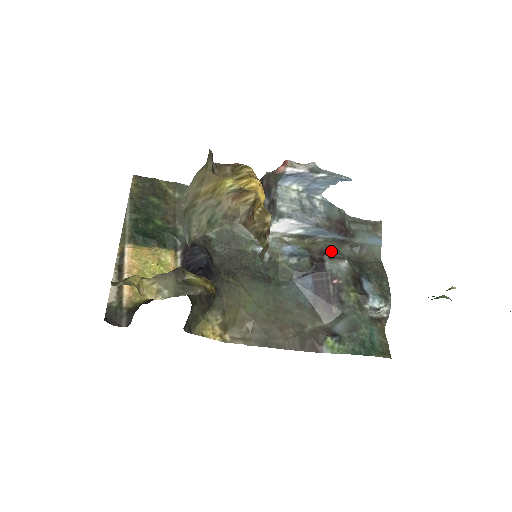
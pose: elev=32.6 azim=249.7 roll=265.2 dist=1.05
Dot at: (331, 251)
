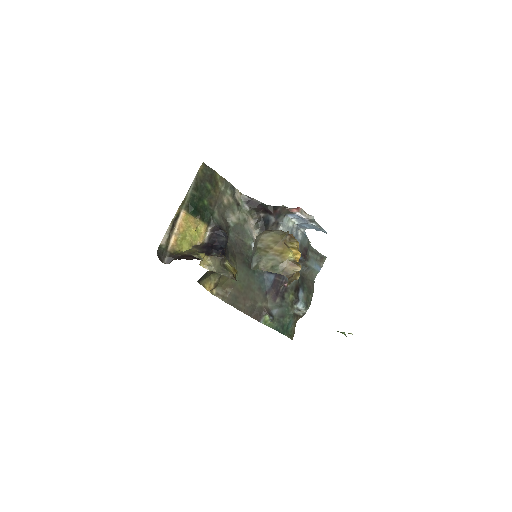
Dot at: occluded
